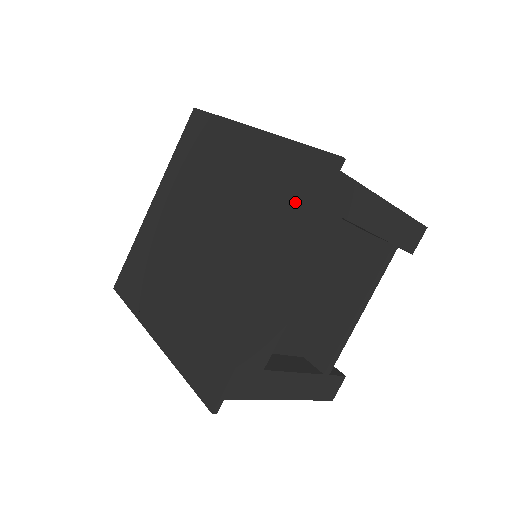
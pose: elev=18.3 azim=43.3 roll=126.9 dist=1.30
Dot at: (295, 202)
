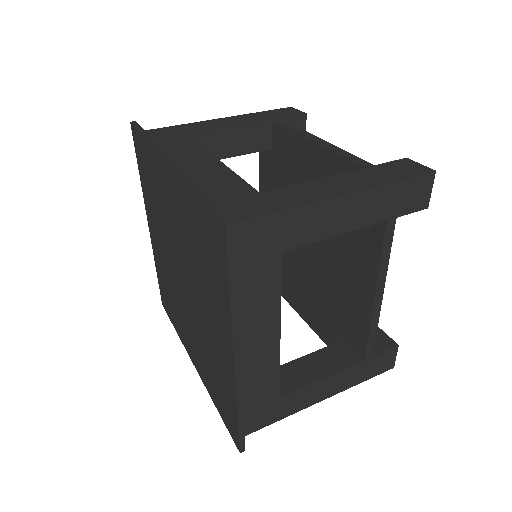
Dot at: (218, 399)
